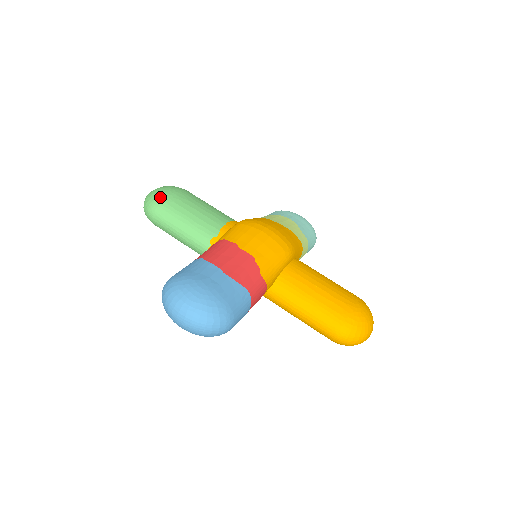
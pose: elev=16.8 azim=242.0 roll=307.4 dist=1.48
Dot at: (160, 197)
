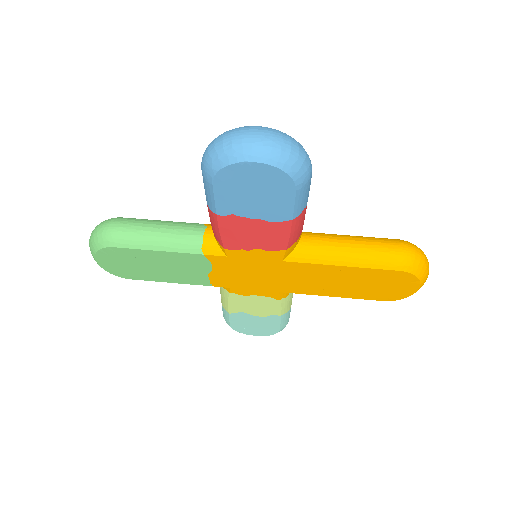
Dot at: occluded
